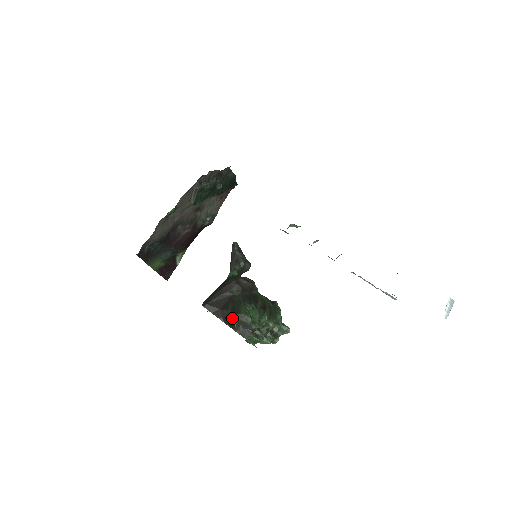
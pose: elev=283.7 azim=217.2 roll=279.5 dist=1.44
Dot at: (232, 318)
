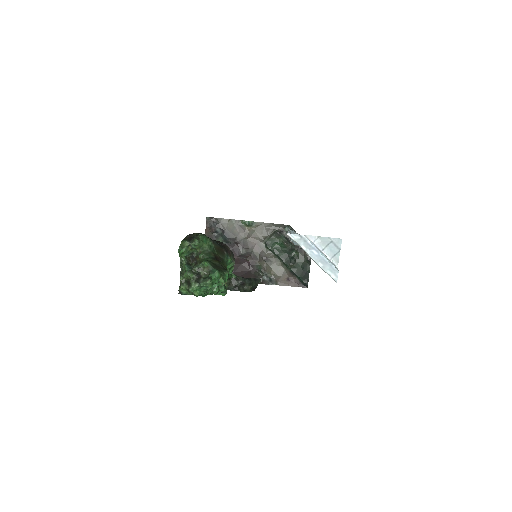
Dot at: occluded
